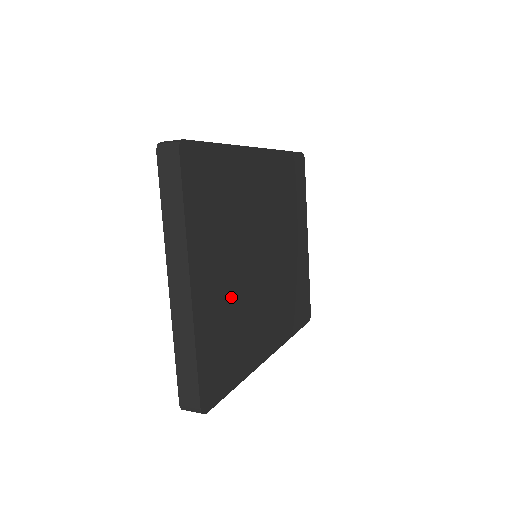
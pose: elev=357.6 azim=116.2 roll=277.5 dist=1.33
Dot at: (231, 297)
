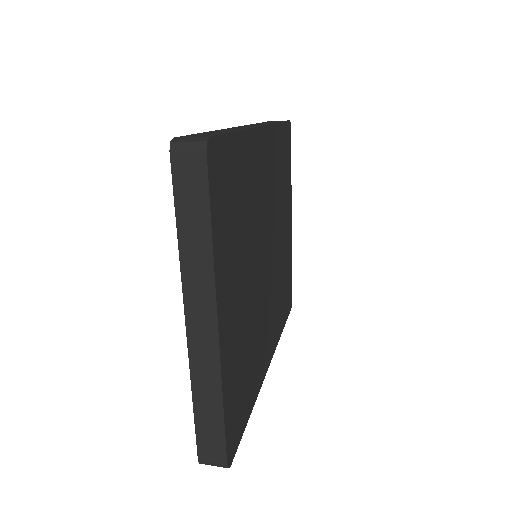
Dot at: (246, 319)
